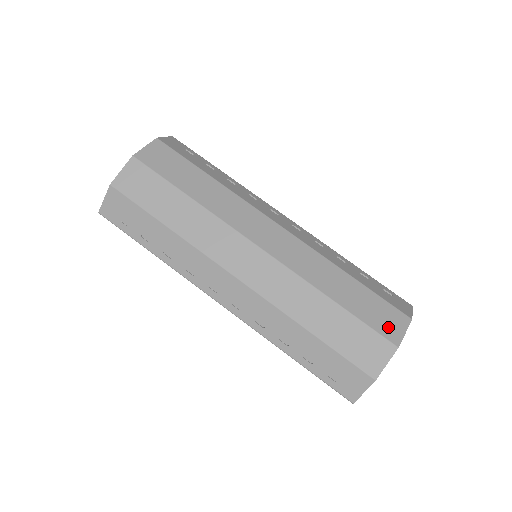
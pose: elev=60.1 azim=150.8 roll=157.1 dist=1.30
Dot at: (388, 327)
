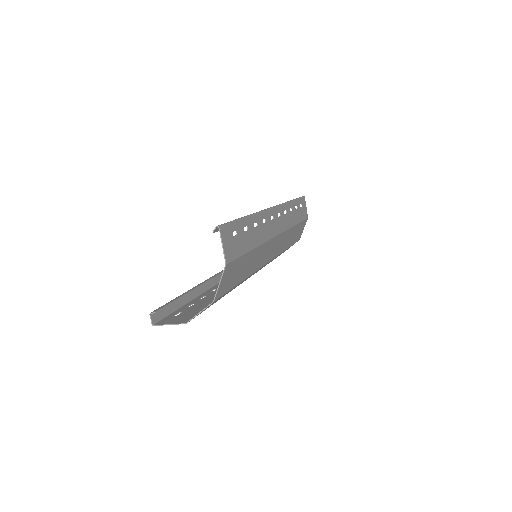
Dot at: occluded
